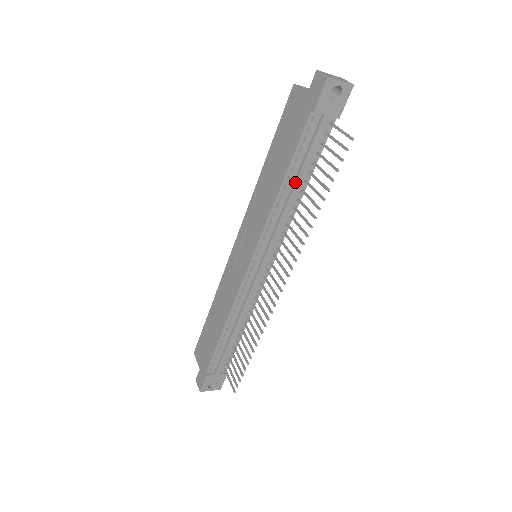
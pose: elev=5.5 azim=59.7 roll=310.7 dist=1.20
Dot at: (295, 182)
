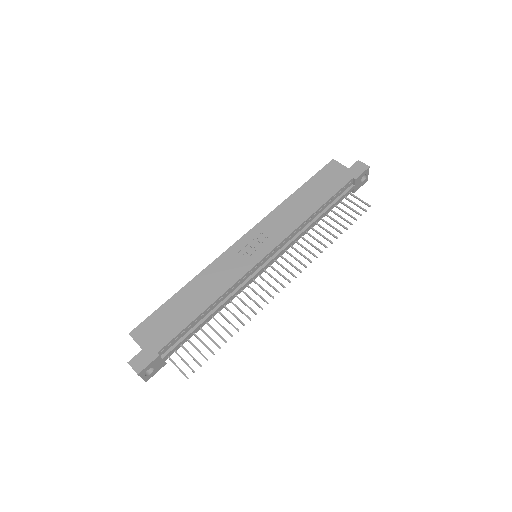
Dot at: (321, 214)
